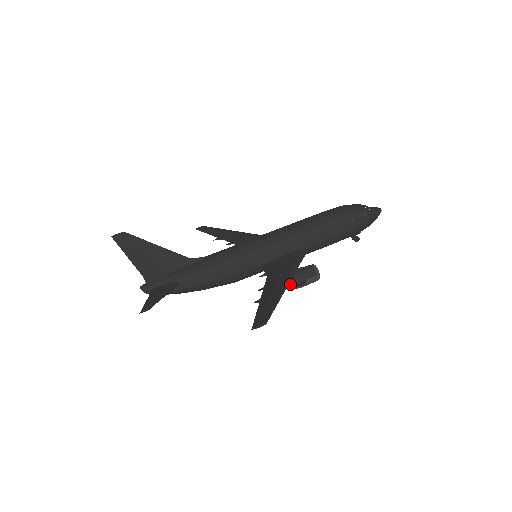
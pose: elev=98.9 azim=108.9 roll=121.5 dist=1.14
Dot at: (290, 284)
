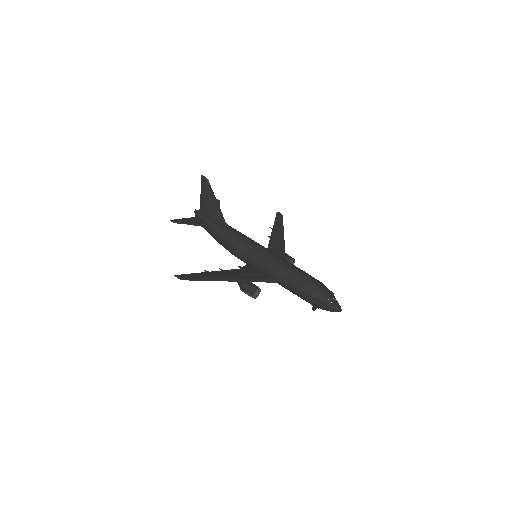
Dot at: (239, 284)
